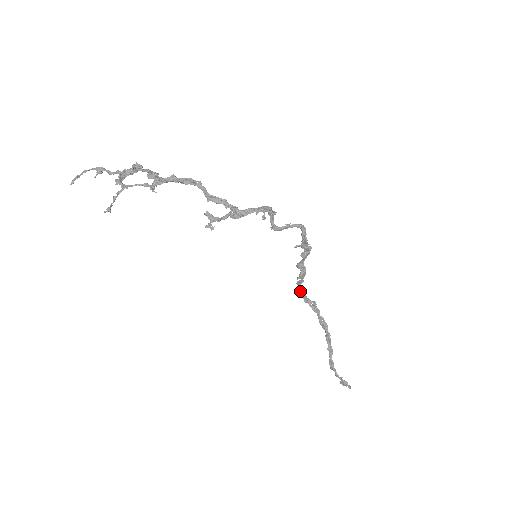
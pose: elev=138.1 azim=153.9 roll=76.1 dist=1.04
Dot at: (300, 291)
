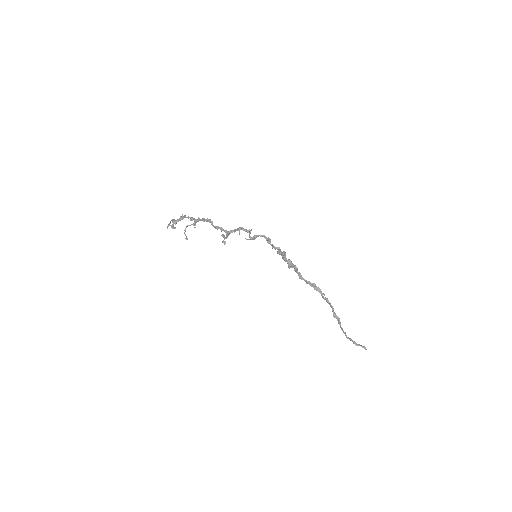
Dot at: (299, 276)
